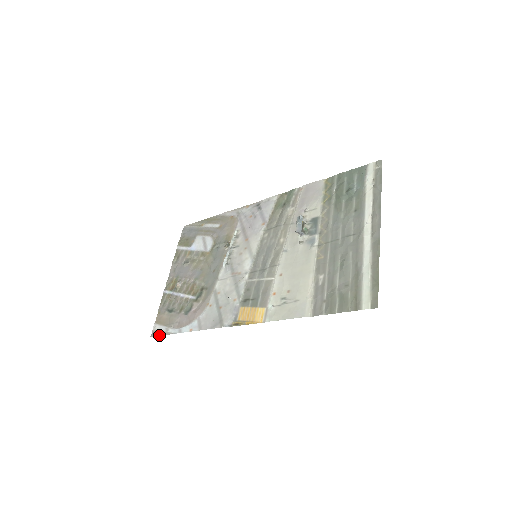
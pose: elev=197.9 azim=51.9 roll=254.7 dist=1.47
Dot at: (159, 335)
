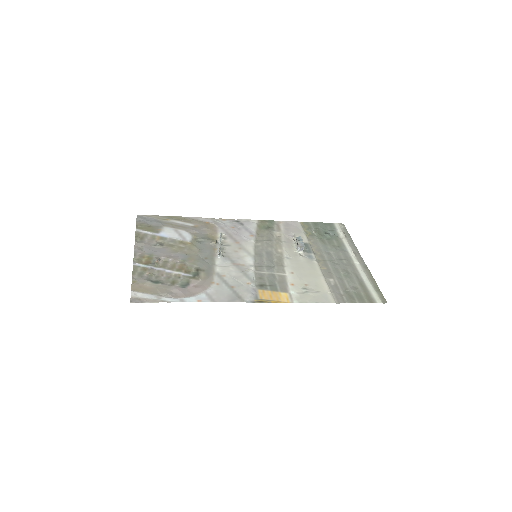
Dot at: (146, 302)
